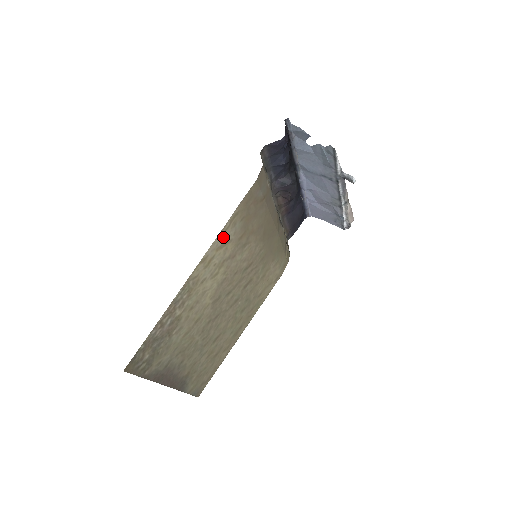
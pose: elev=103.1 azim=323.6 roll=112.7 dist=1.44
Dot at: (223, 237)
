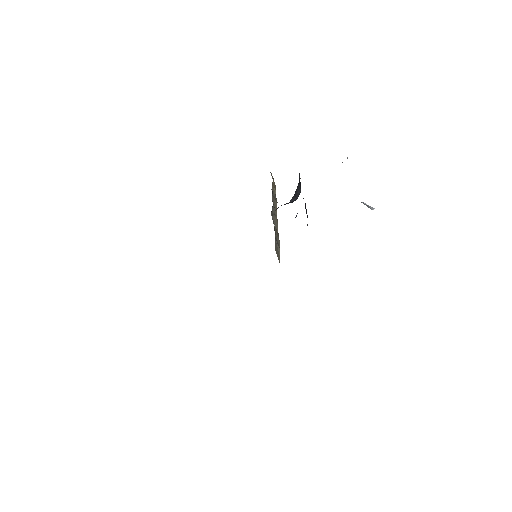
Dot at: occluded
